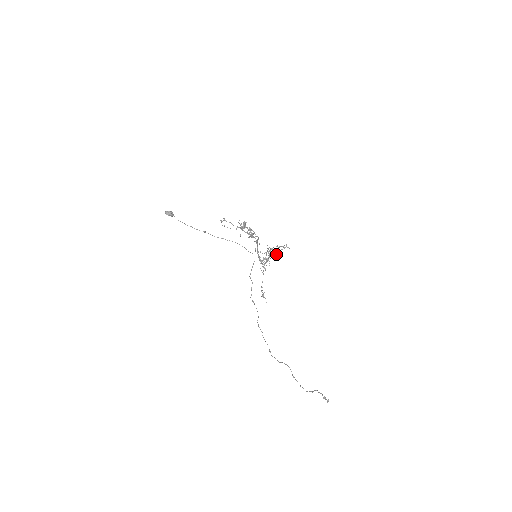
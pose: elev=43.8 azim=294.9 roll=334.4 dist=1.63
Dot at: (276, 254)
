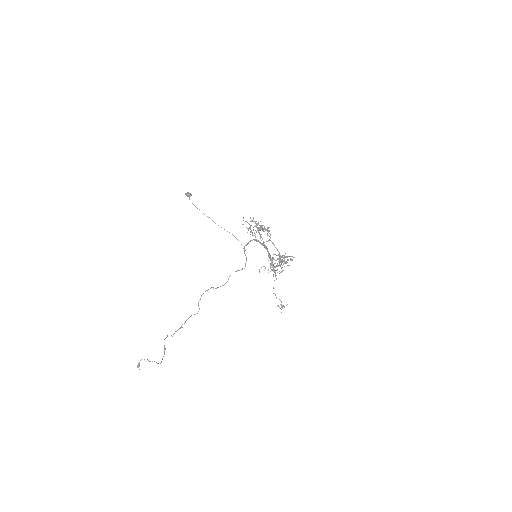
Dot at: occluded
